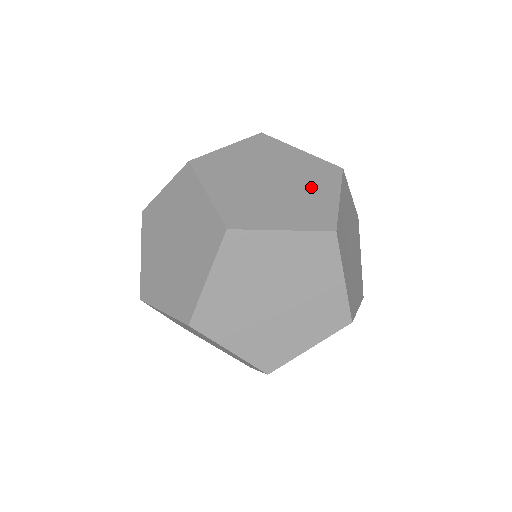
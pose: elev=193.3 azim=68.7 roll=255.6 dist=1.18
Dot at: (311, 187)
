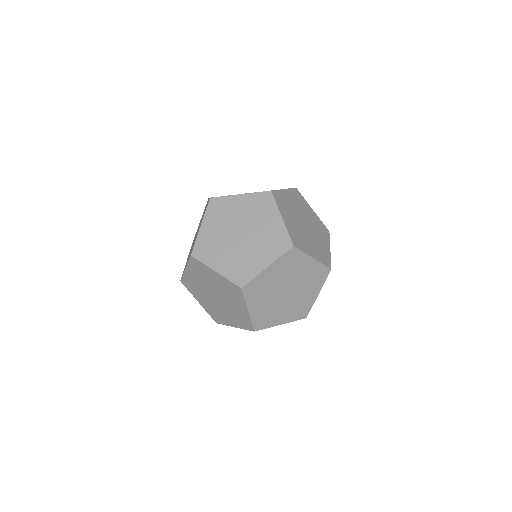
Dot at: (233, 303)
